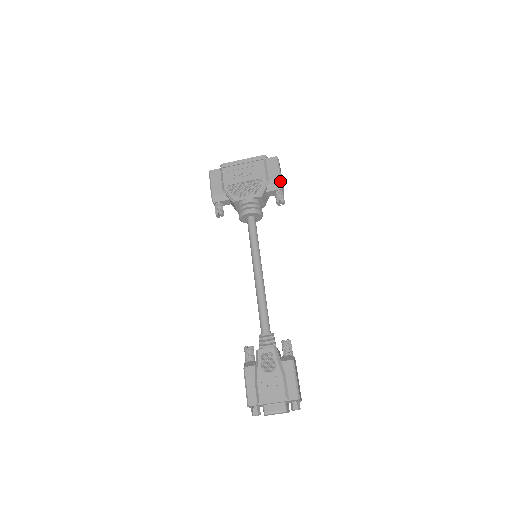
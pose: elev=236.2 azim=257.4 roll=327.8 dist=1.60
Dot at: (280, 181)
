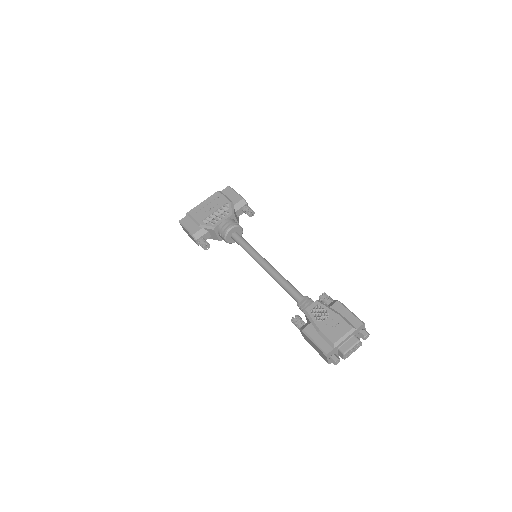
Dot at: (242, 198)
